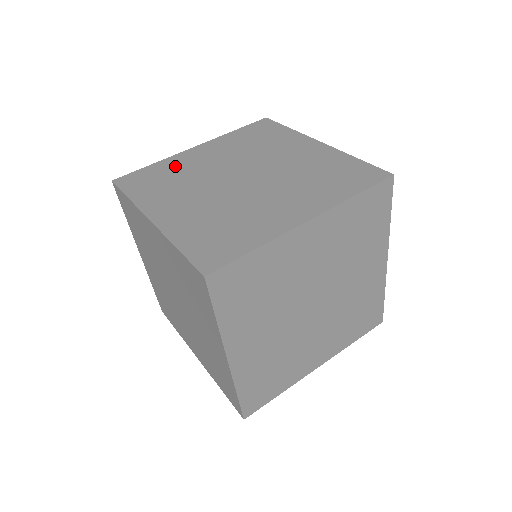
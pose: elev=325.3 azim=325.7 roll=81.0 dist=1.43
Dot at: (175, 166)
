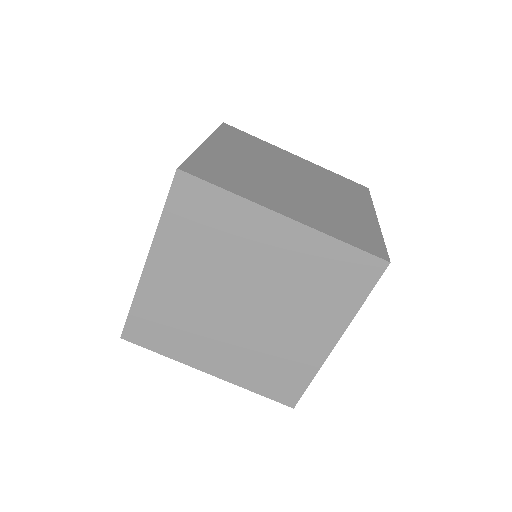
Dot at: (267, 148)
